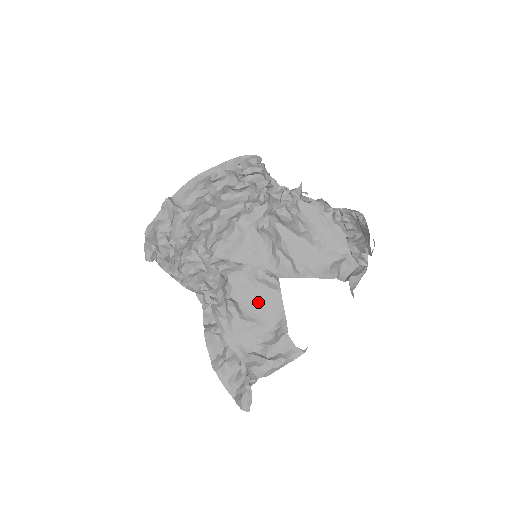
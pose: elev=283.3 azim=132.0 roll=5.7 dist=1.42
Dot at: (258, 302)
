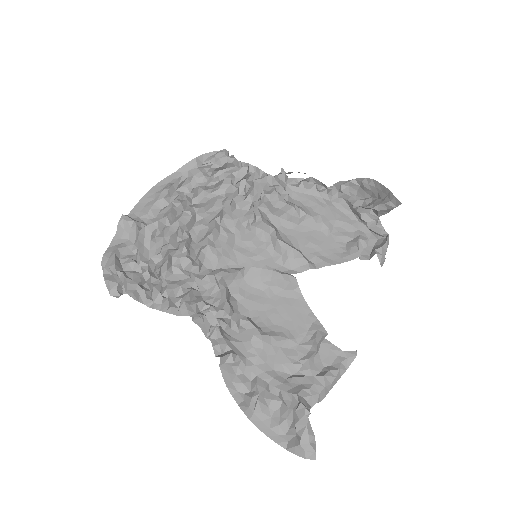
Dot at: (276, 311)
